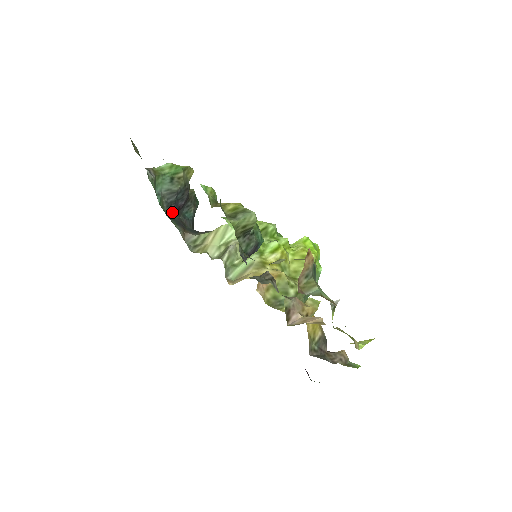
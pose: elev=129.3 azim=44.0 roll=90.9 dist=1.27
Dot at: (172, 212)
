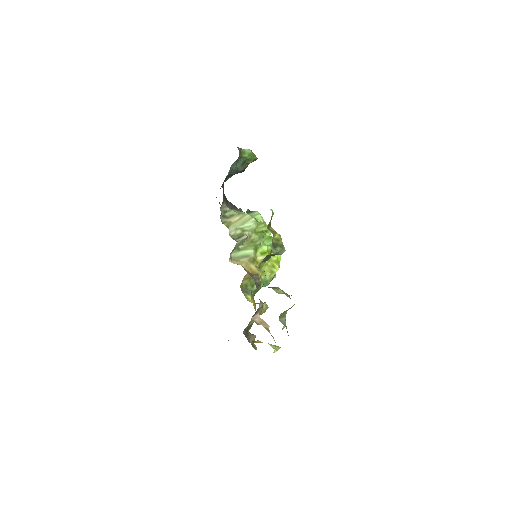
Dot at: occluded
